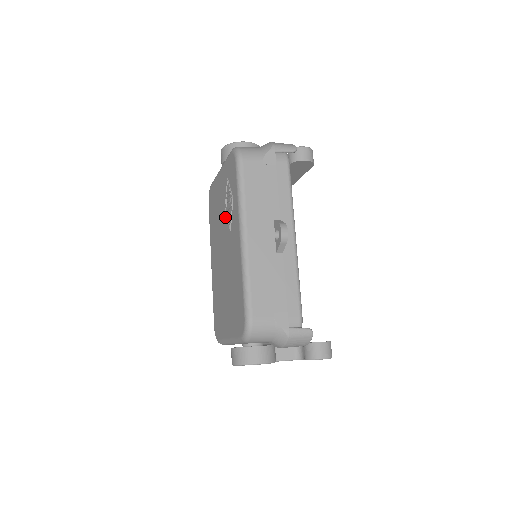
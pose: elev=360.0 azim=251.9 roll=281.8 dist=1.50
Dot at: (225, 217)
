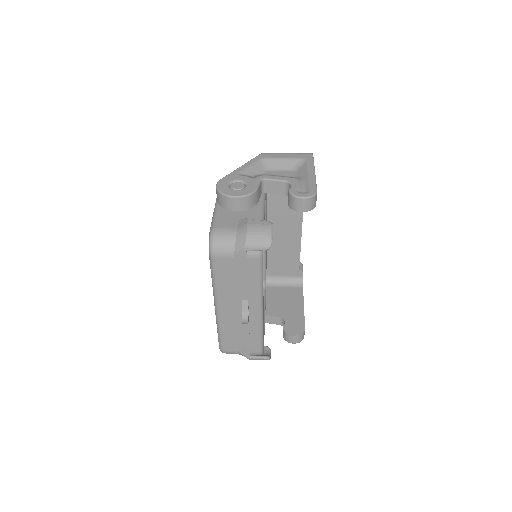
Dot at: occluded
